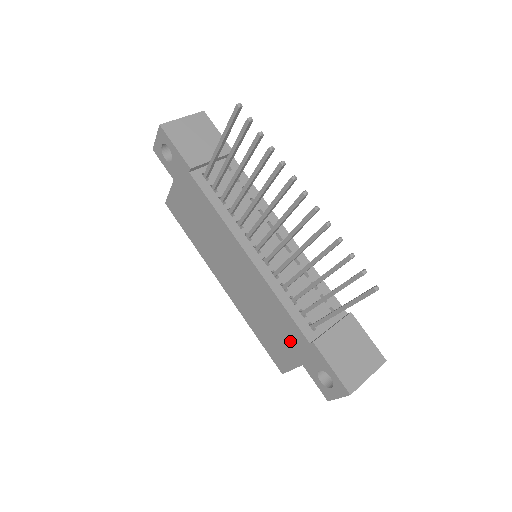
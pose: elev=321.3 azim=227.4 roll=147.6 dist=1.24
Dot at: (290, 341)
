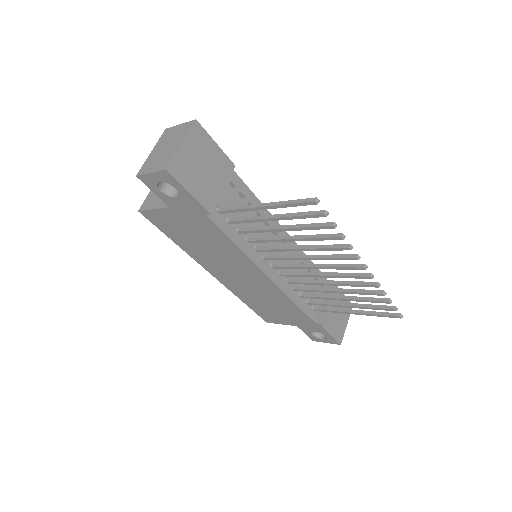
Dot at: (291, 317)
